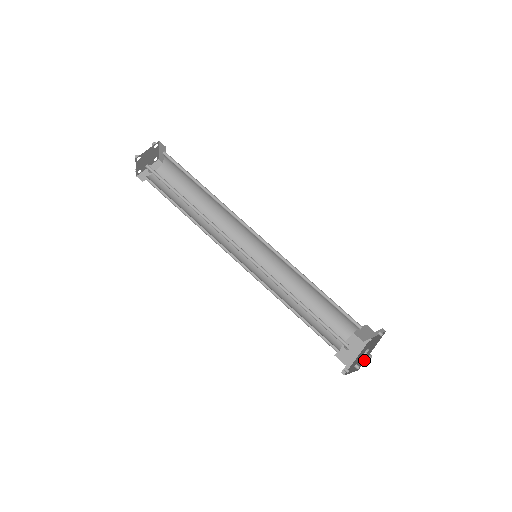
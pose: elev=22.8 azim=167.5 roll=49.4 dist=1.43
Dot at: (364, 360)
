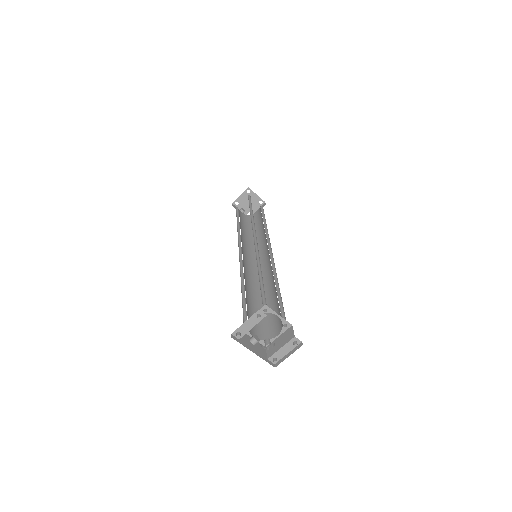
Dot at: occluded
